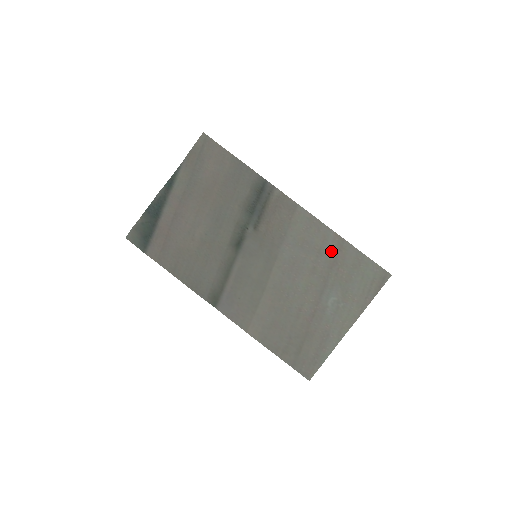
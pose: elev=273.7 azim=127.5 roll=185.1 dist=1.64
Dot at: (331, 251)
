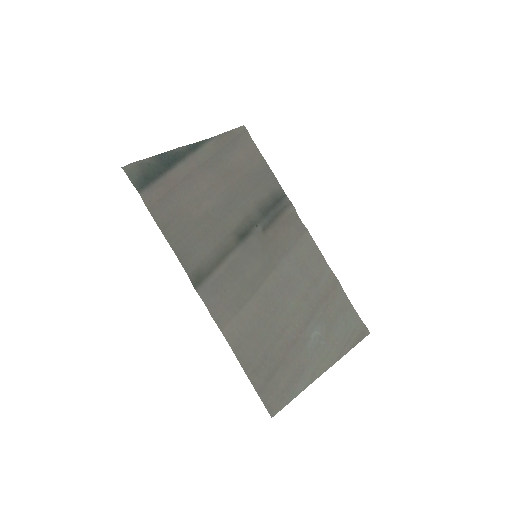
Dot at: (325, 286)
